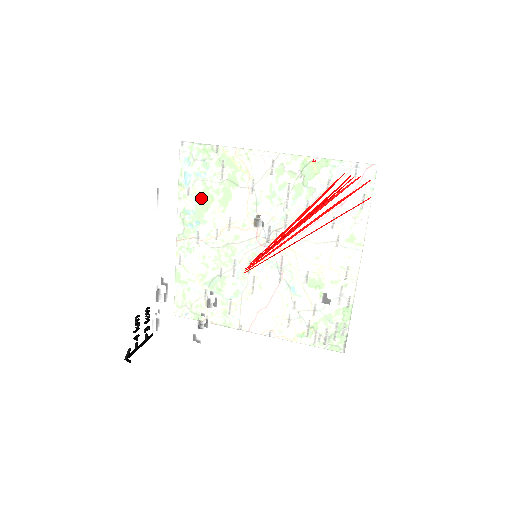
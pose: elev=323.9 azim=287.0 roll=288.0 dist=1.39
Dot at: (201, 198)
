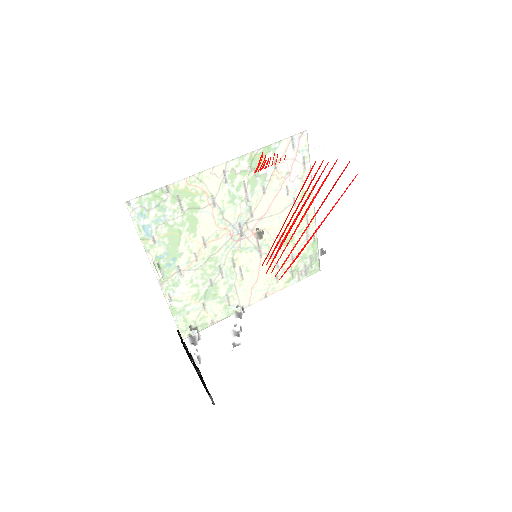
Dot at: (203, 246)
